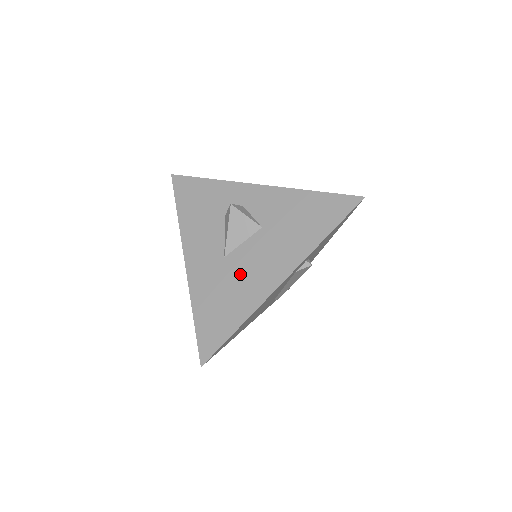
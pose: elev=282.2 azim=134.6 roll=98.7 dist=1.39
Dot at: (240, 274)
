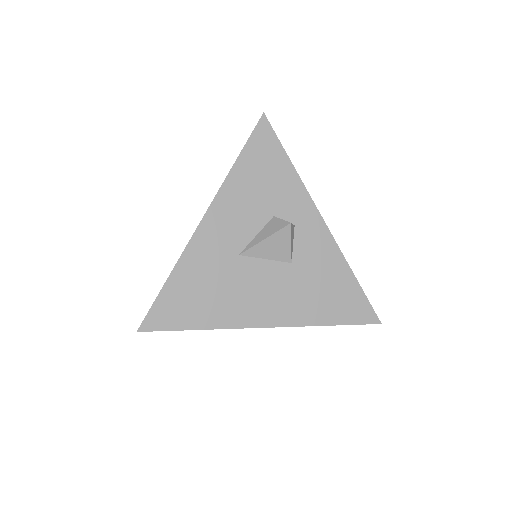
Dot at: (238, 285)
